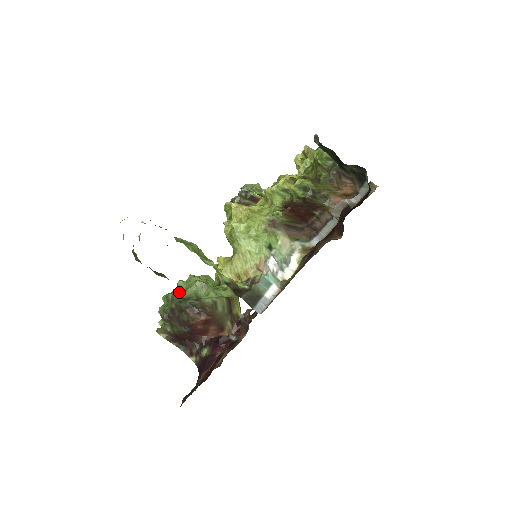
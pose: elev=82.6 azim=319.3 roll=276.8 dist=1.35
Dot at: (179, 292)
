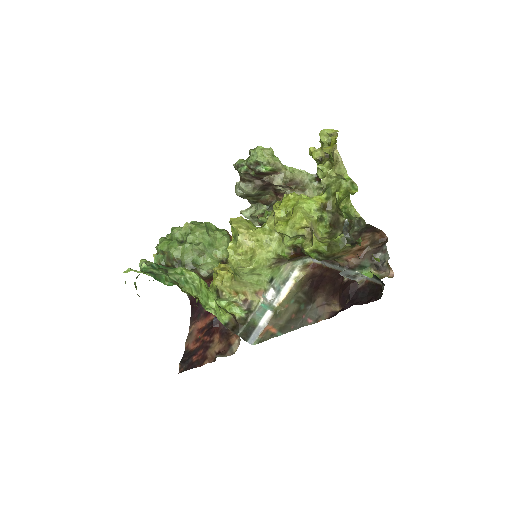
Dot at: (175, 254)
